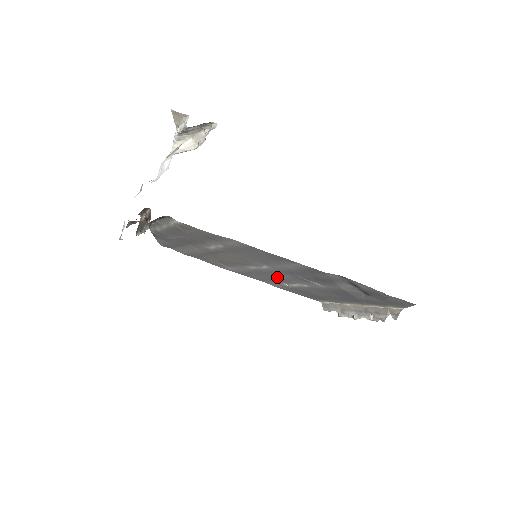
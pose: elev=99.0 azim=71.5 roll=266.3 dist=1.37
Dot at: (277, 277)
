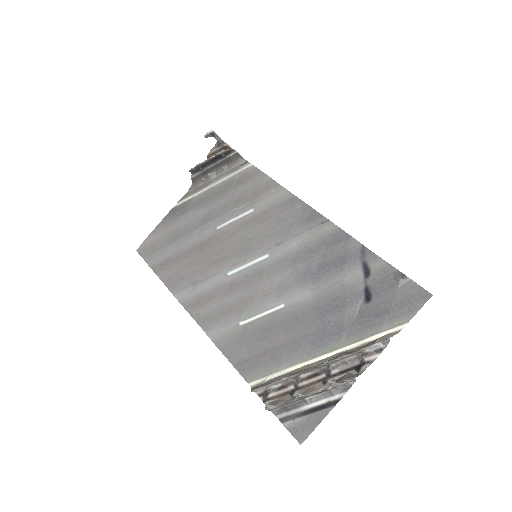
Dot at: (253, 290)
